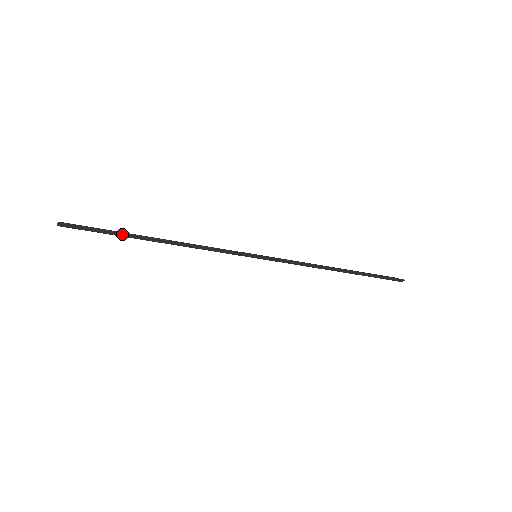
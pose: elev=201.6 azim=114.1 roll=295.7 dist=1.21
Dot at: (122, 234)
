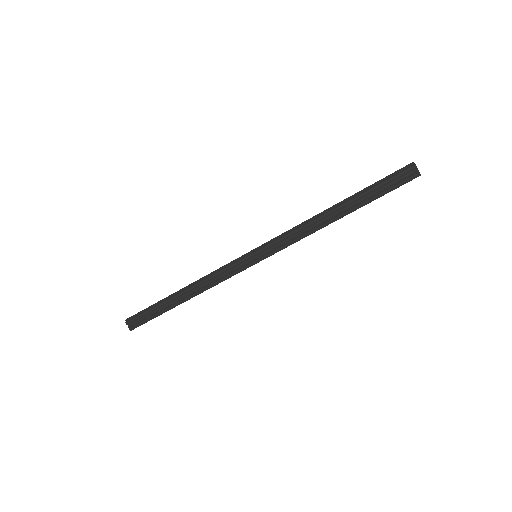
Dot at: (159, 302)
